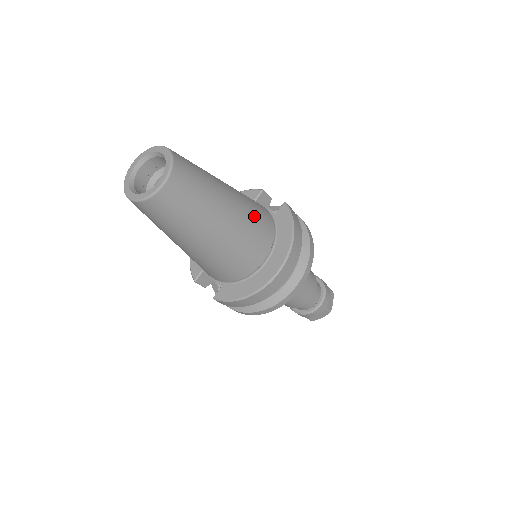
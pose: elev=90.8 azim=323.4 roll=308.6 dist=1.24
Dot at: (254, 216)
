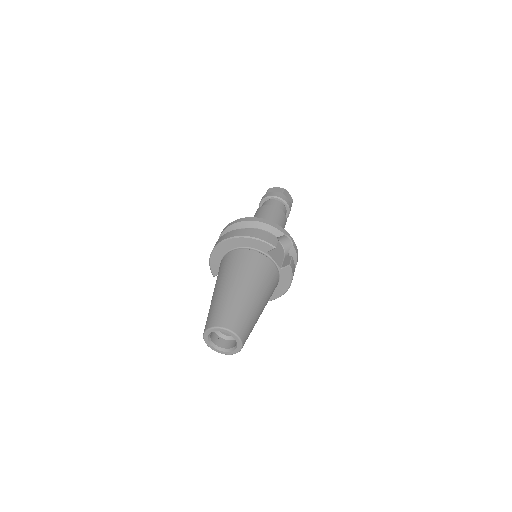
Dot at: occluded
